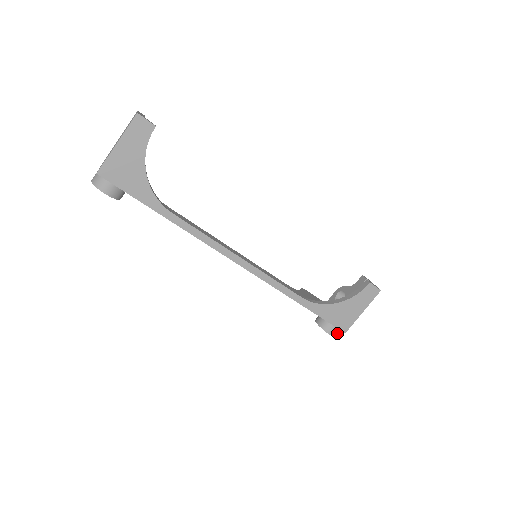
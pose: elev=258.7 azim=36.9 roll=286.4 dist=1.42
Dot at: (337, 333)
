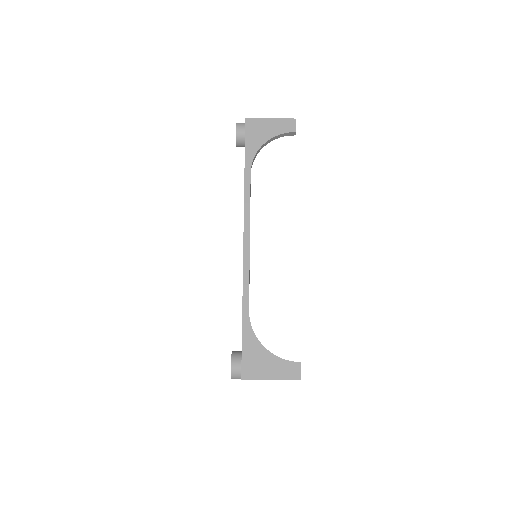
Dot at: (236, 373)
